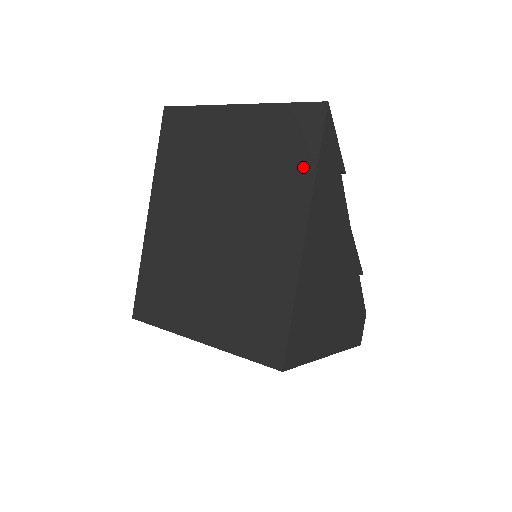
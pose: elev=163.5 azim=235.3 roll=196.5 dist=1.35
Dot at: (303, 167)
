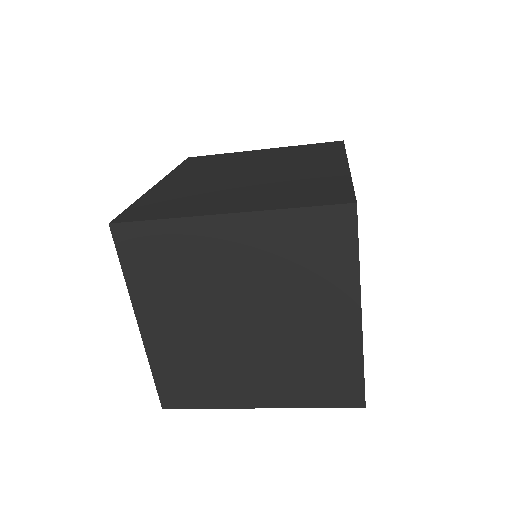
Dot at: (333, 152)
